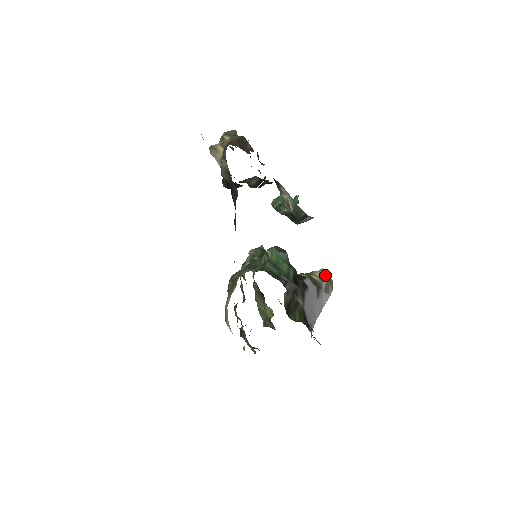
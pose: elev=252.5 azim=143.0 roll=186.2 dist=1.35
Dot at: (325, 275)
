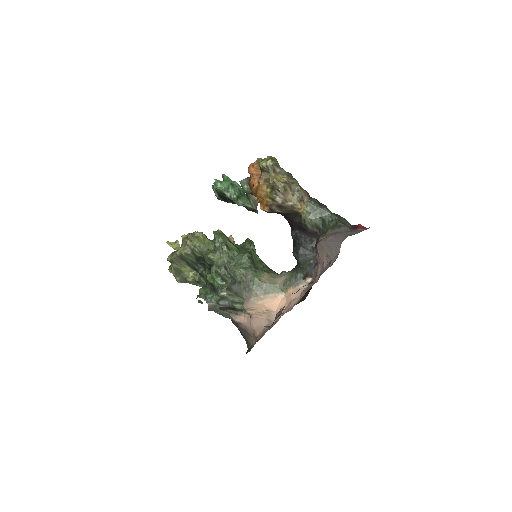
Dot at: (234, 241)
